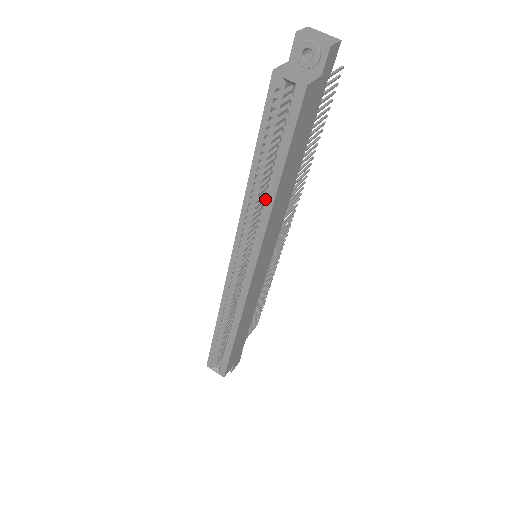
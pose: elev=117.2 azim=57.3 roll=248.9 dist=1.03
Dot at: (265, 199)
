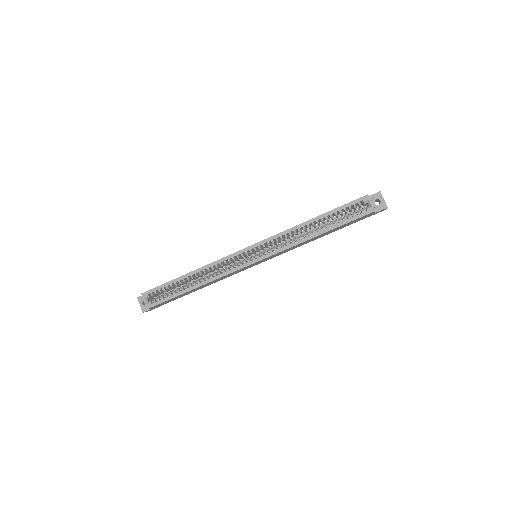
Dot at: (308, 234)
